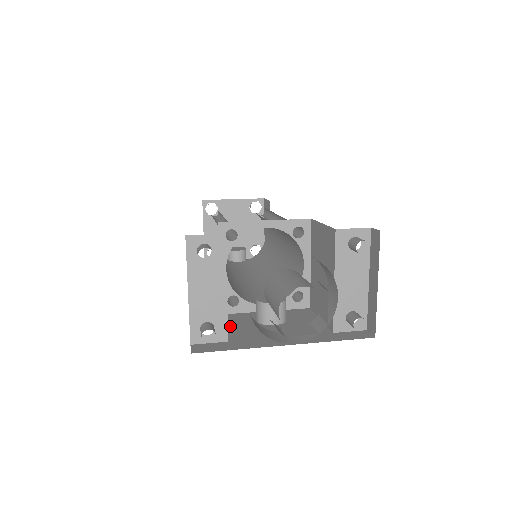
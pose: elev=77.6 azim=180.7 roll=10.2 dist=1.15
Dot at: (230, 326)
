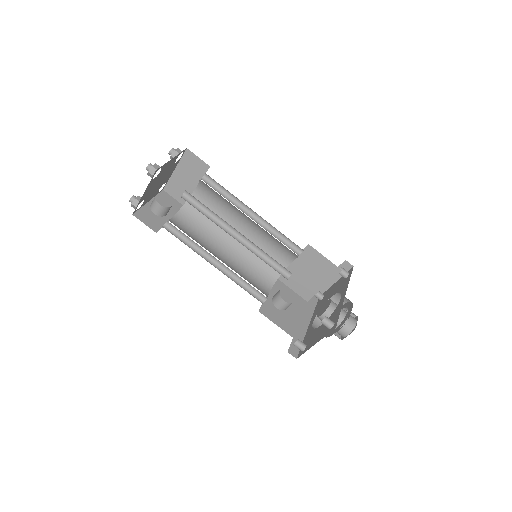
Dot at: (277, 322)
